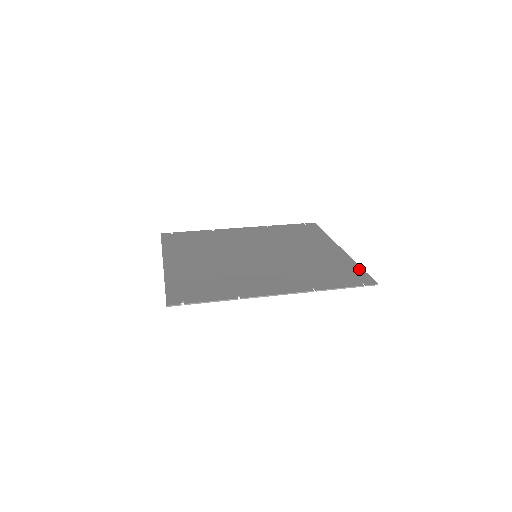
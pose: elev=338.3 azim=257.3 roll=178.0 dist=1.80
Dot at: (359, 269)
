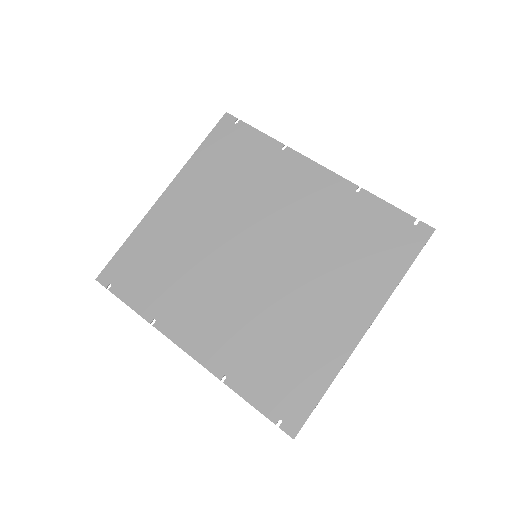
Dot at: (317, 393)
